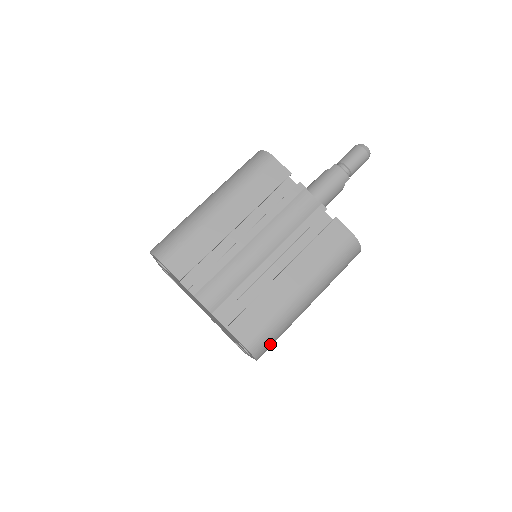
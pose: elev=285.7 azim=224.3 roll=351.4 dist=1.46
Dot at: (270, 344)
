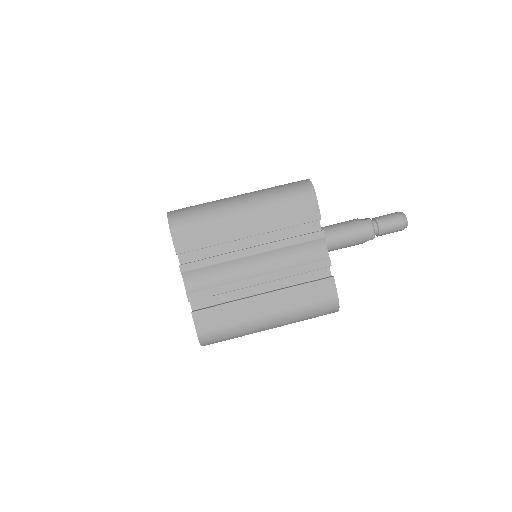
Dot at: (219, 341)
